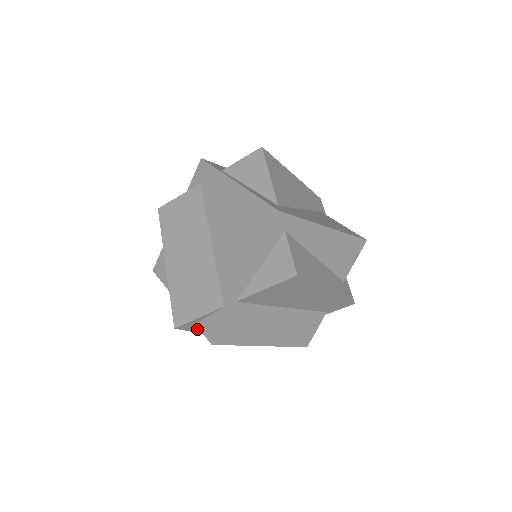
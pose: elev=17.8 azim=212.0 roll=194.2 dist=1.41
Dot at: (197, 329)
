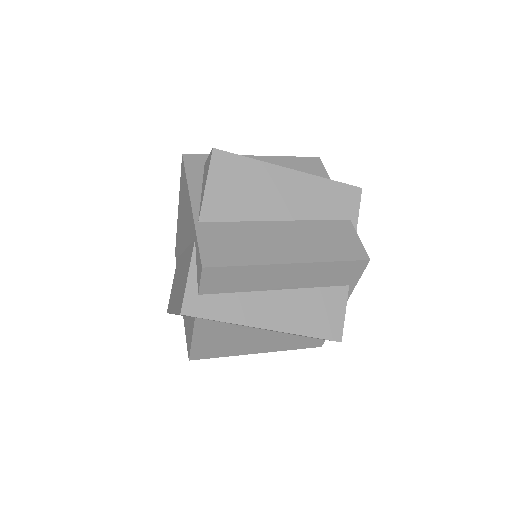
Dot at: (215, 311)
